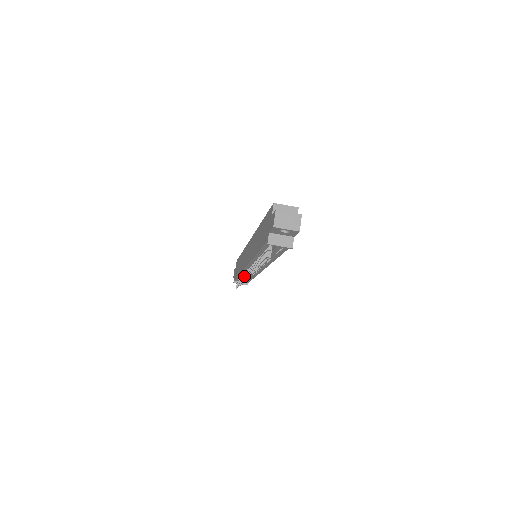
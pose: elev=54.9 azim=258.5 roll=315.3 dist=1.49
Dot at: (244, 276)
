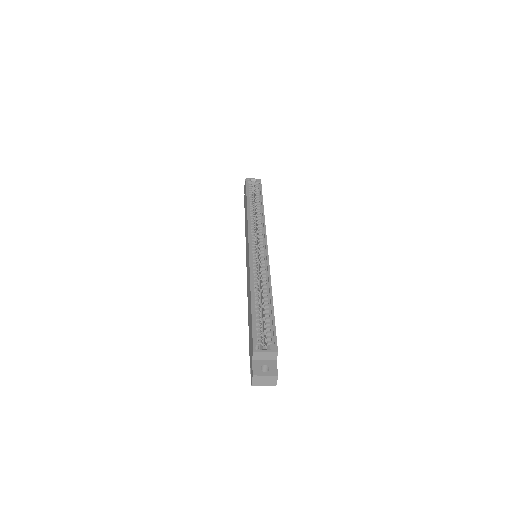
Dot at: occluded
